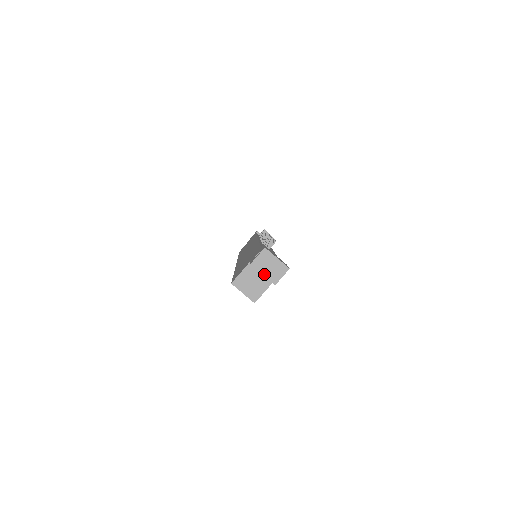
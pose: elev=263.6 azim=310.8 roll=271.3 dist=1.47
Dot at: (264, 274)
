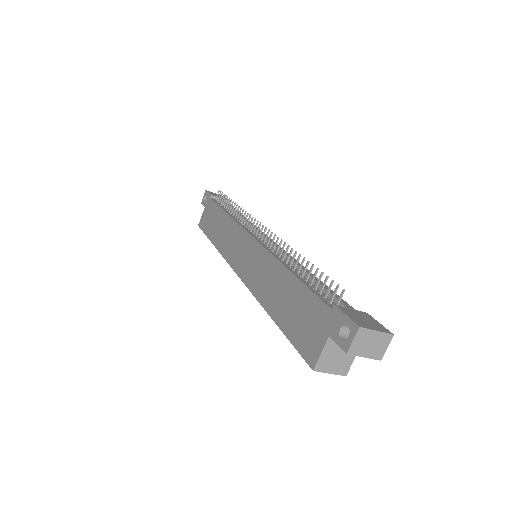
Dot at: (365, 356)
